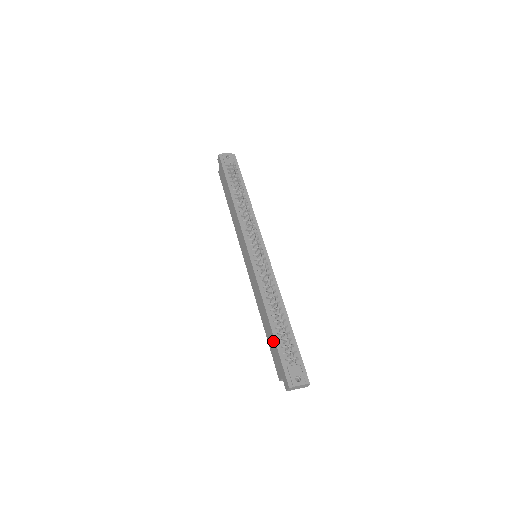
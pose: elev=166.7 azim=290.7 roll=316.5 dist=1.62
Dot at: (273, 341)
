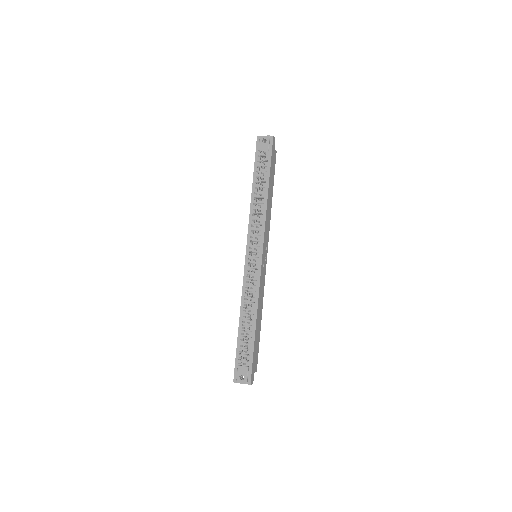
Dot at: (238, 340)
